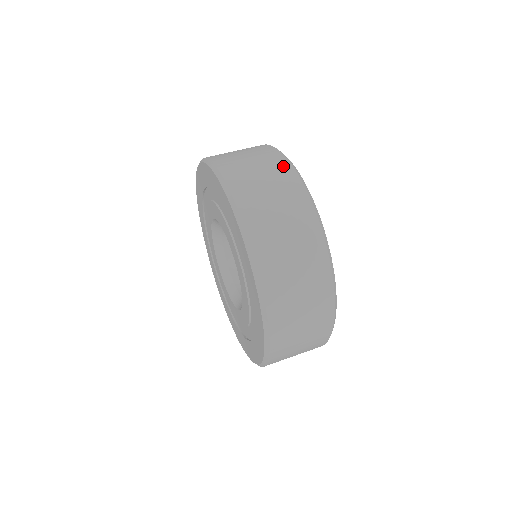
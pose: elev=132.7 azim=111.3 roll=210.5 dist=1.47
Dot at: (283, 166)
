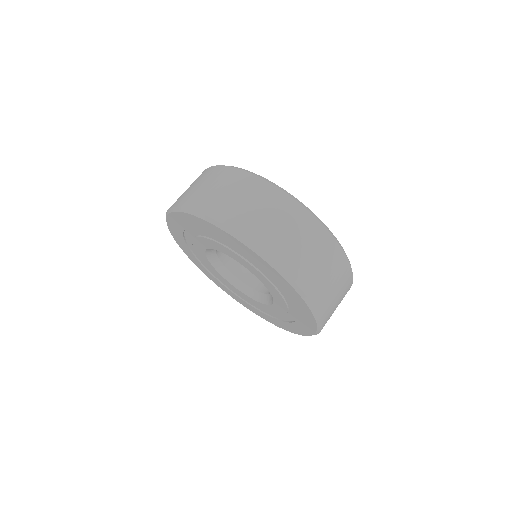
Dot at: (345, 268)
